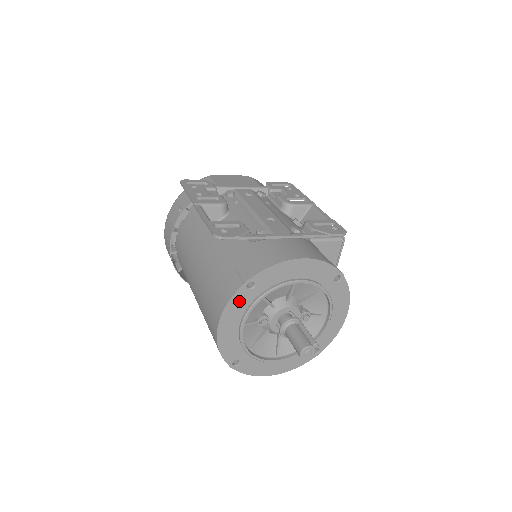
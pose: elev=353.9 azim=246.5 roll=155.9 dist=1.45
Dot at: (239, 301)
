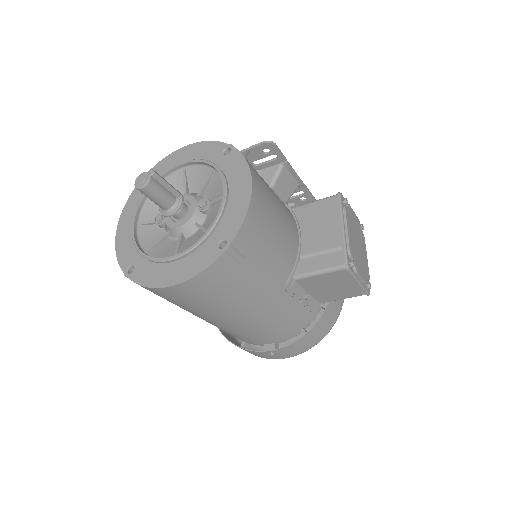
Dot at: (135, 199)
